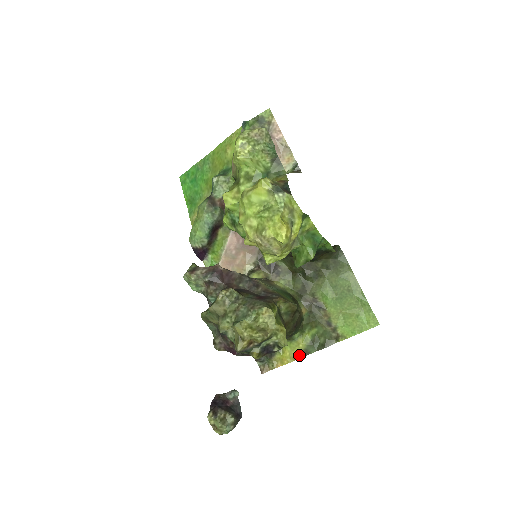
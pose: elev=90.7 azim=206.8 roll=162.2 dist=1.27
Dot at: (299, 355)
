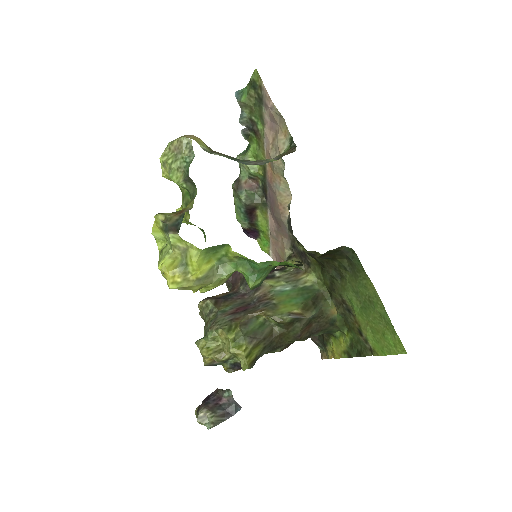
Dot at: (343, 354)
